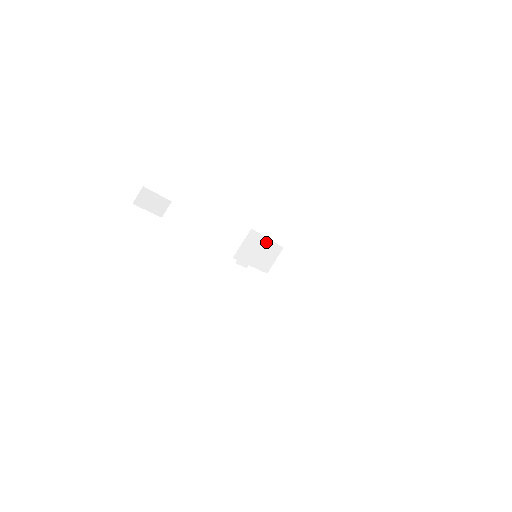
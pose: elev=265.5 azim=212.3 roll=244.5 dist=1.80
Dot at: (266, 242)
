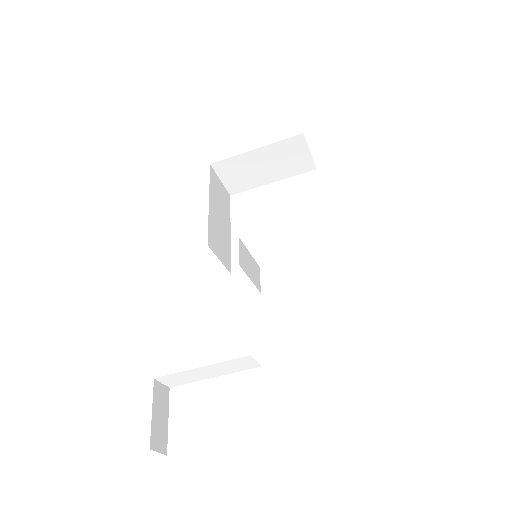
Dot at: (211, 206)
